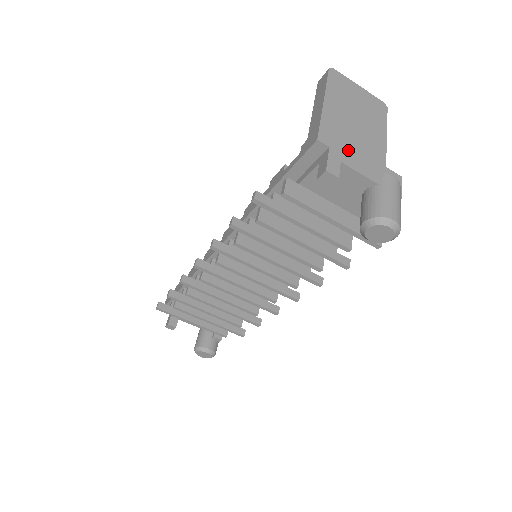
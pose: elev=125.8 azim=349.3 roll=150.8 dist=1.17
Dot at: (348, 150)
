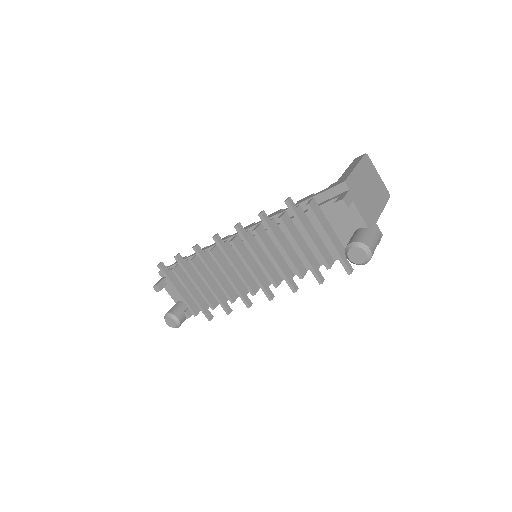
Dot at: (359, 199)
